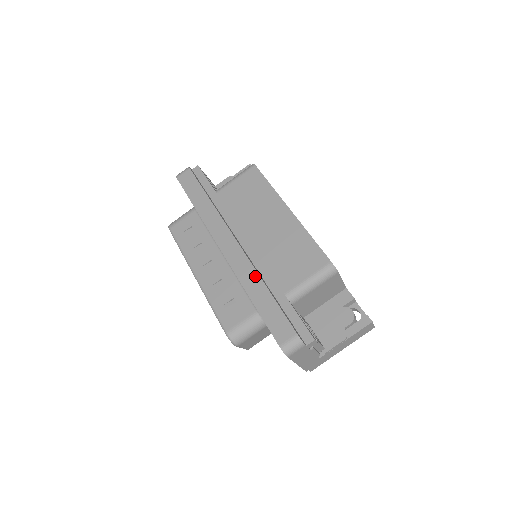
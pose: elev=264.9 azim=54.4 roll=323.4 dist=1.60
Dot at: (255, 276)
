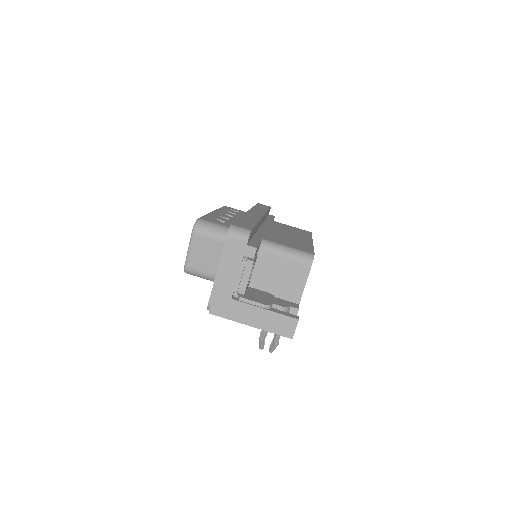
Dot at: (256, 219)
